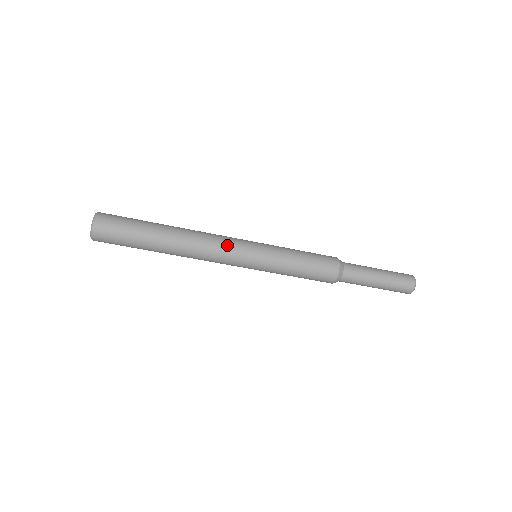
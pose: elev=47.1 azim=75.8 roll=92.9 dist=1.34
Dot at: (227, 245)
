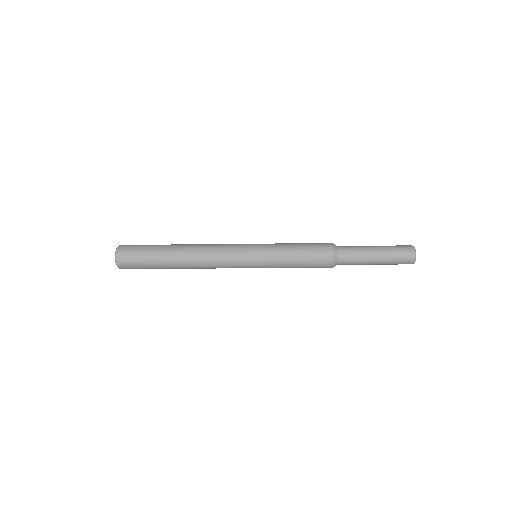
Dot at: (226, 258)
